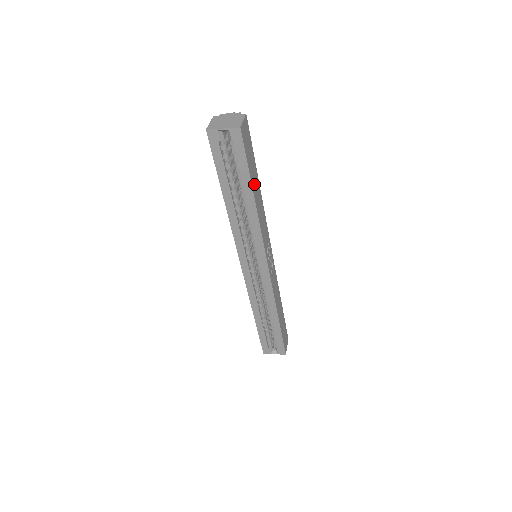
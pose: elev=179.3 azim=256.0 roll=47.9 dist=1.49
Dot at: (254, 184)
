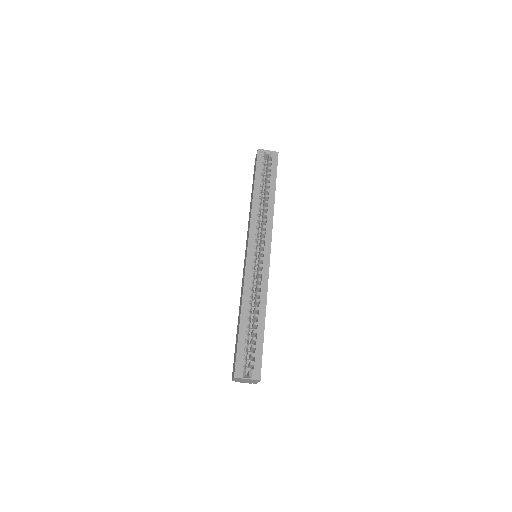
Dot at: occluded
